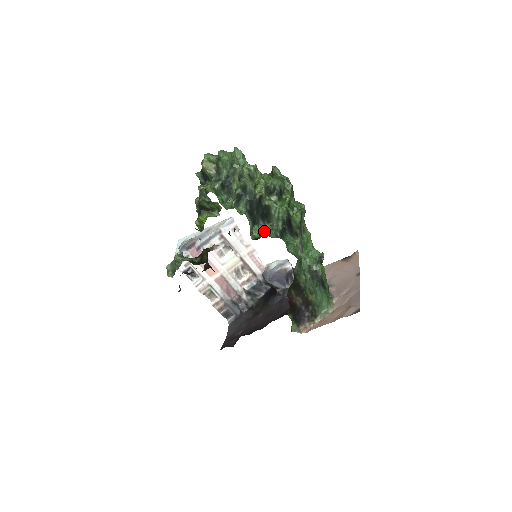
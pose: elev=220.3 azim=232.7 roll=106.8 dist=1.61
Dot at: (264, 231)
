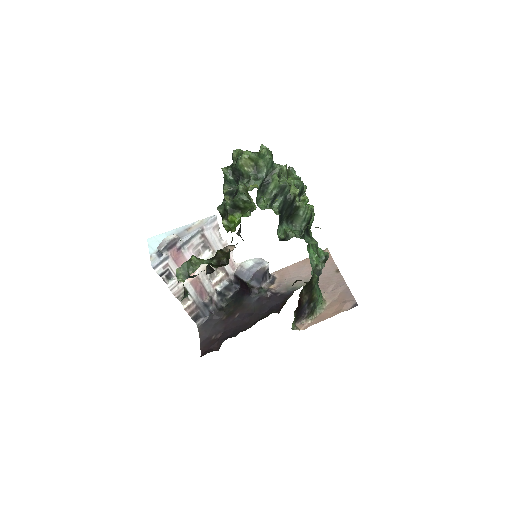
Dot at: (292, 232)
